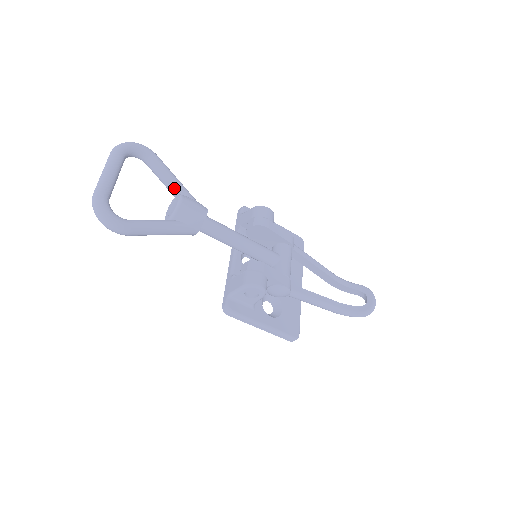
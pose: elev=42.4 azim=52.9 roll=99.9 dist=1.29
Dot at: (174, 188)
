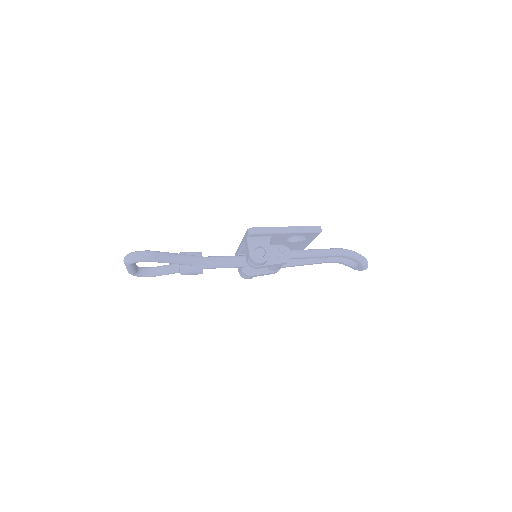
Dot at: occluded
